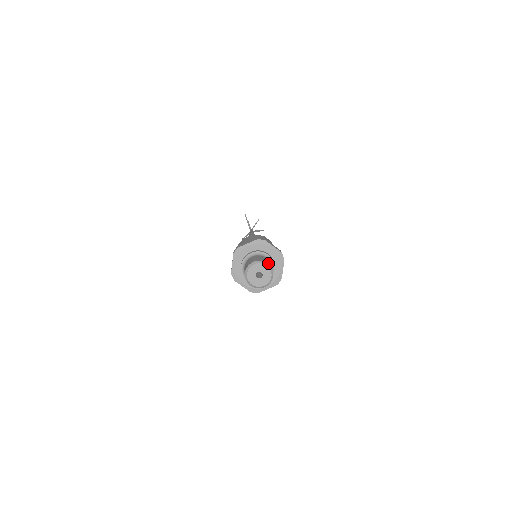
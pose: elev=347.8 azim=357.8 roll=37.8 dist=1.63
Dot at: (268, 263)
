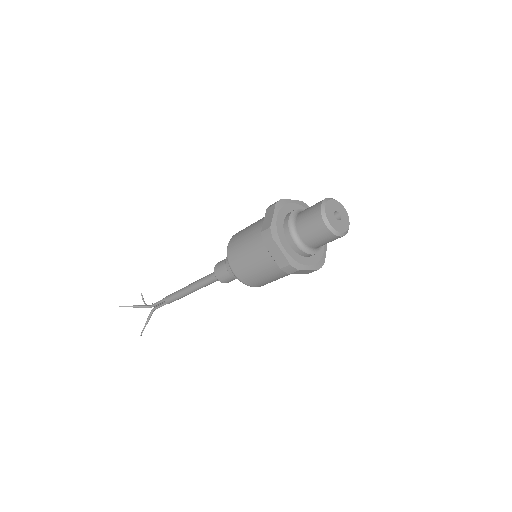
Dot at: occluded
